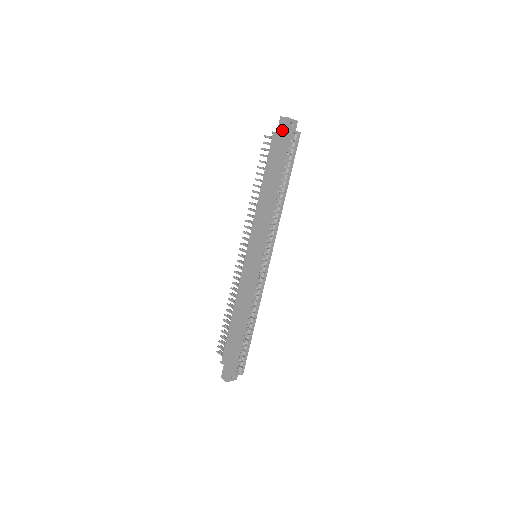
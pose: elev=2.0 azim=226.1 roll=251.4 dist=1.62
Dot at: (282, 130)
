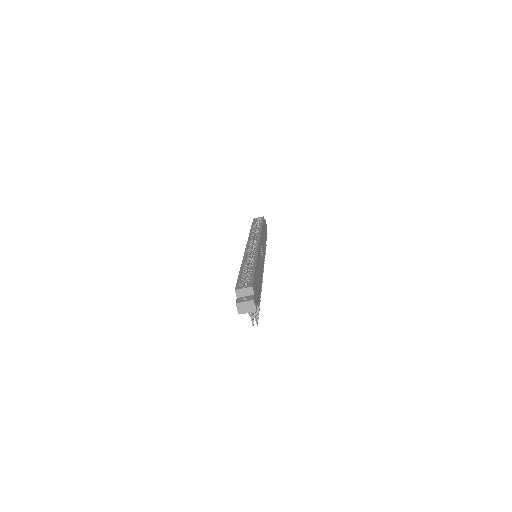
Dot at: occluded
